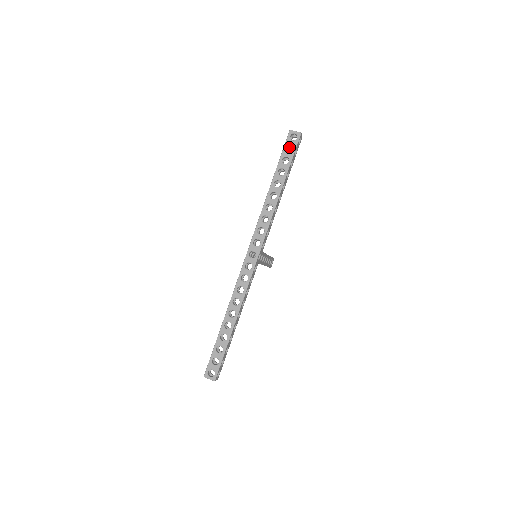
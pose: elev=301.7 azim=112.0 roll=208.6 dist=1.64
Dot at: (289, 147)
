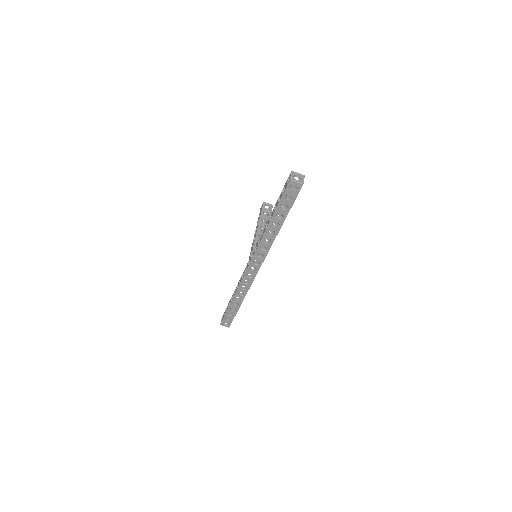
Dot at: occluded
